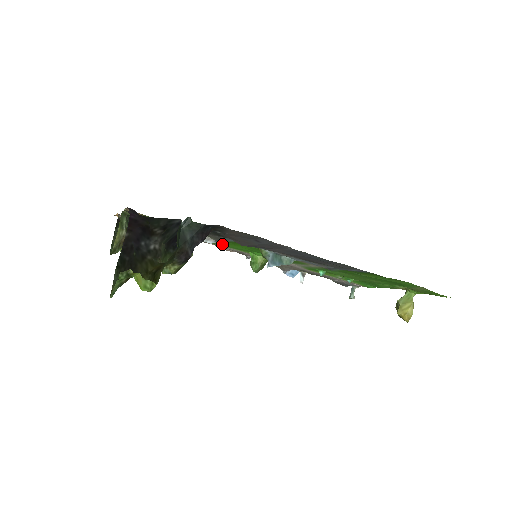
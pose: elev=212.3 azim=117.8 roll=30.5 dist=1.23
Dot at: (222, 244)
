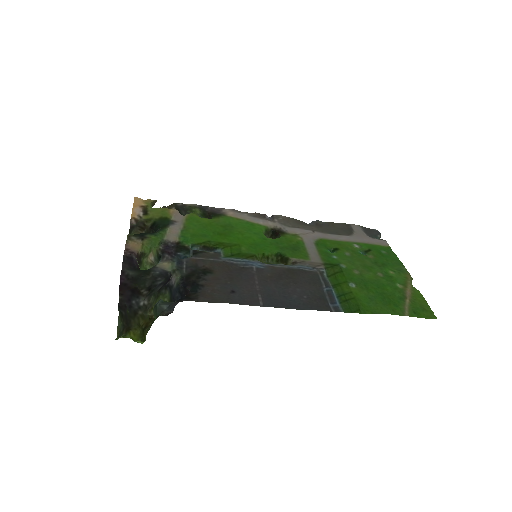
Dot at: (234, 224)
